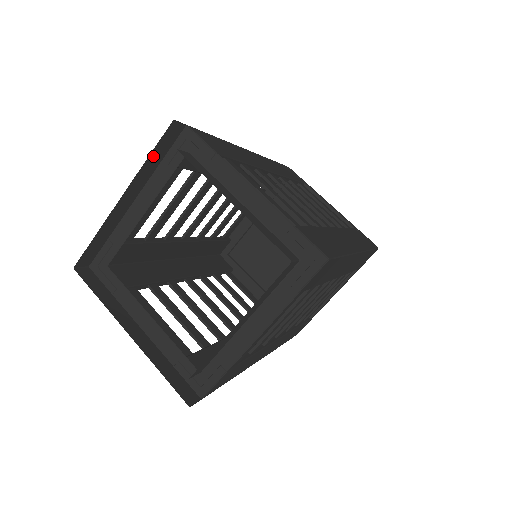
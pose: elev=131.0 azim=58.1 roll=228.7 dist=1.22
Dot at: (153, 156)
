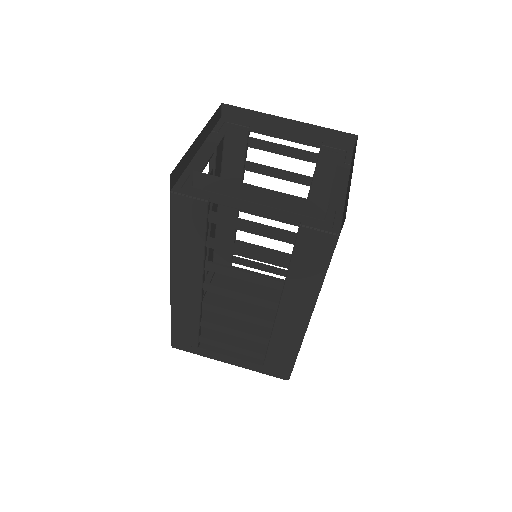
Dot at: (212, 120)
